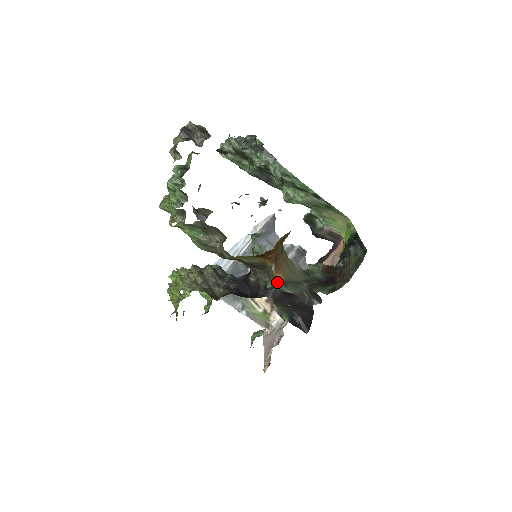
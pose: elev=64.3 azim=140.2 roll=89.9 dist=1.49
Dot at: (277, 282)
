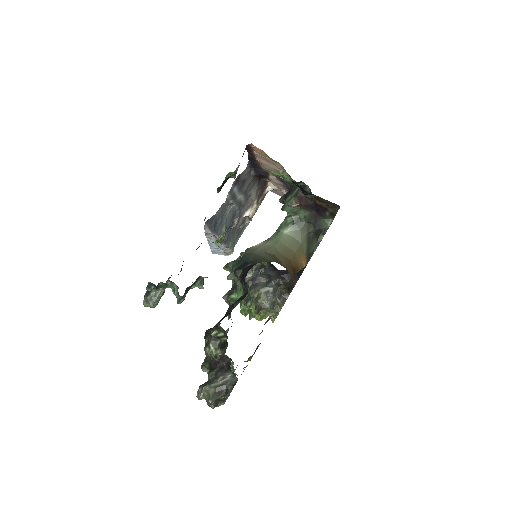
Dot at: occluded
